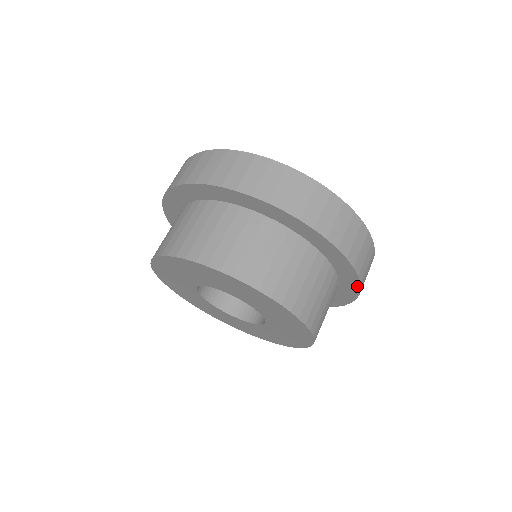
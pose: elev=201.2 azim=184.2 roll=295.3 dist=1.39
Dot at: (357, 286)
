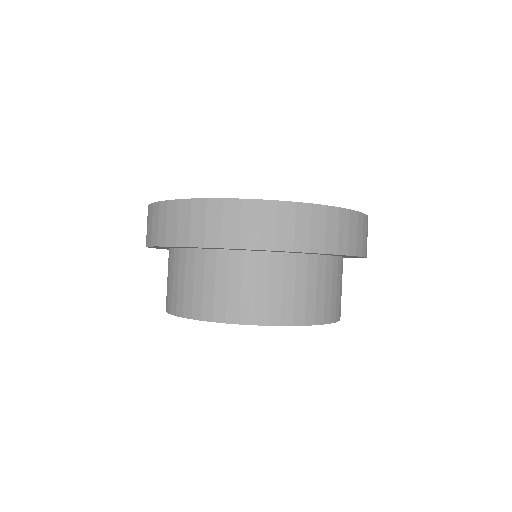
Dot at: occluded
